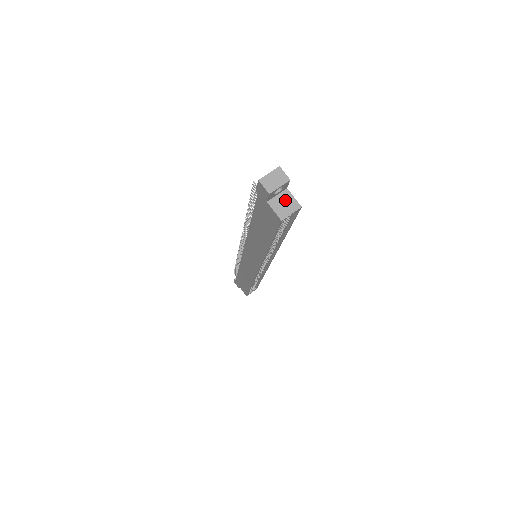
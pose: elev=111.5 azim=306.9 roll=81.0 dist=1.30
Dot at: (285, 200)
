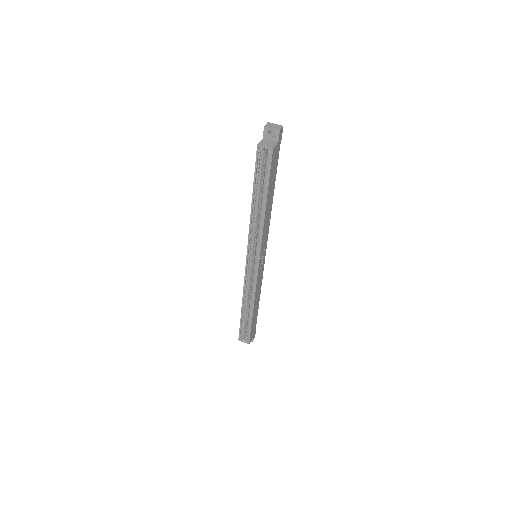
Dot at: (271, 143)
